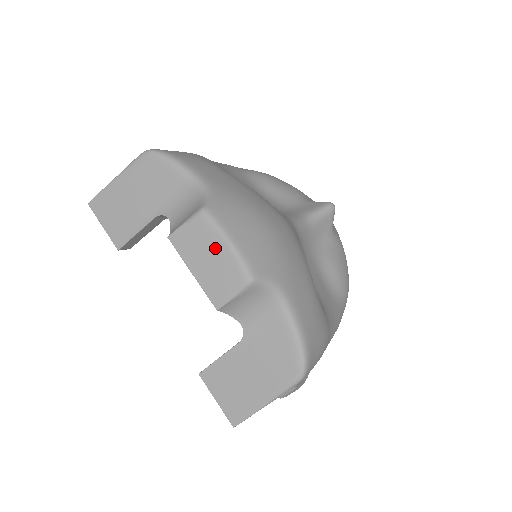
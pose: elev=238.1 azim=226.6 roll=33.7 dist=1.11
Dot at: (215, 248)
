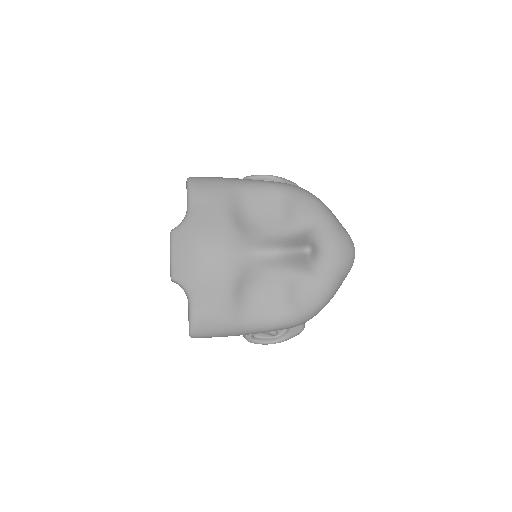
Dot at: occluded
